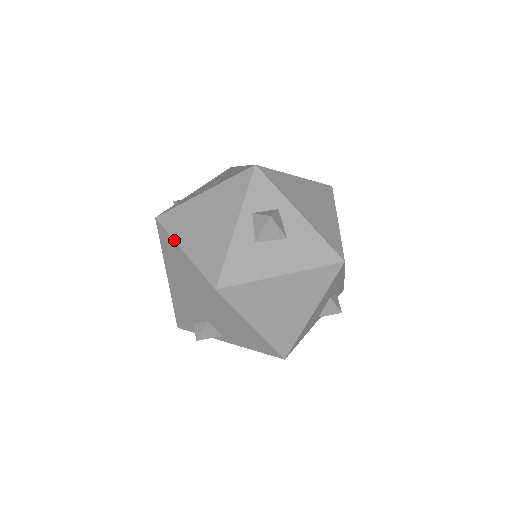
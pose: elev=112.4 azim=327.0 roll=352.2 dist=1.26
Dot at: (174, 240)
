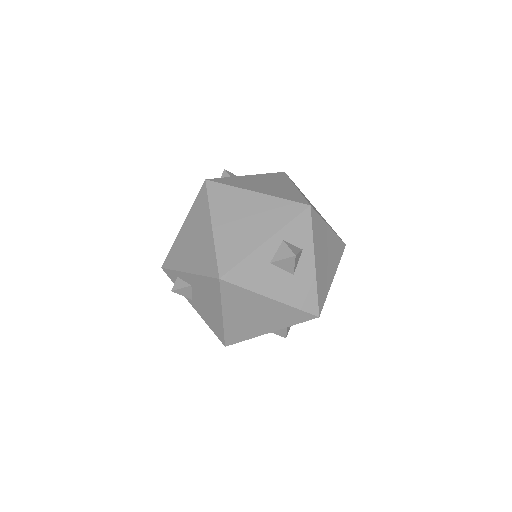
Dot at: (210, 212)
